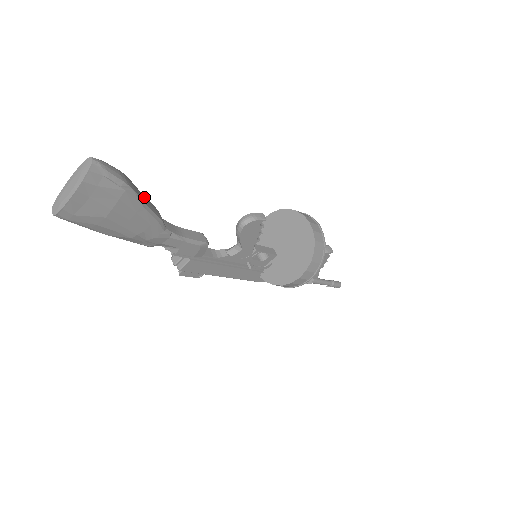
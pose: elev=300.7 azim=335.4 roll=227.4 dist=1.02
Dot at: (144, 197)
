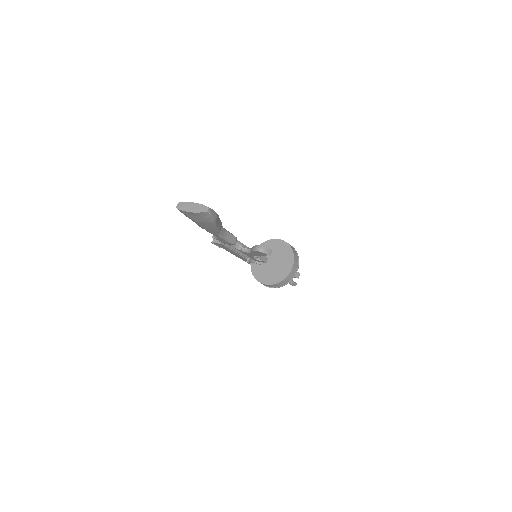
Dot at: (220, 222)
